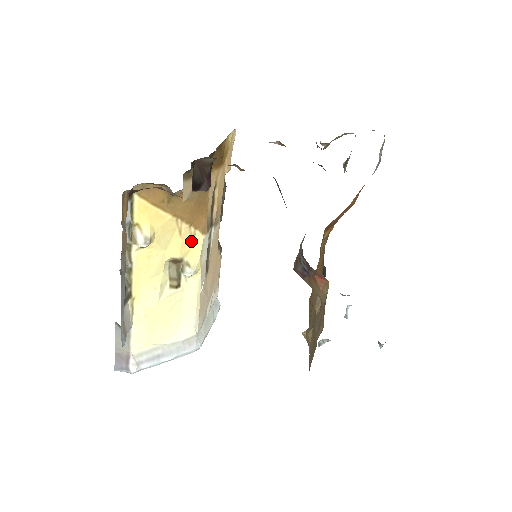
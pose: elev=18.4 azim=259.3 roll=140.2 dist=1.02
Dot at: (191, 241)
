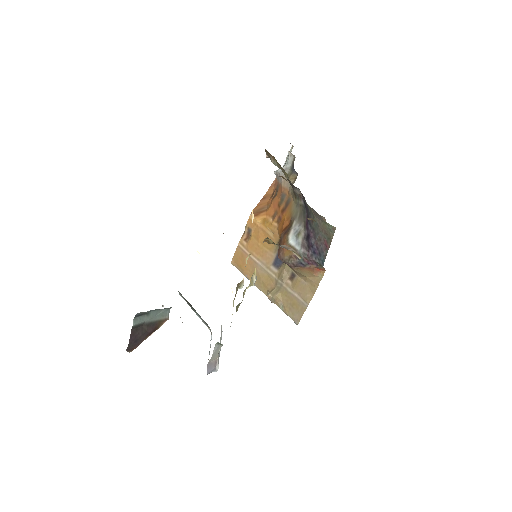
Dot at: occluded
